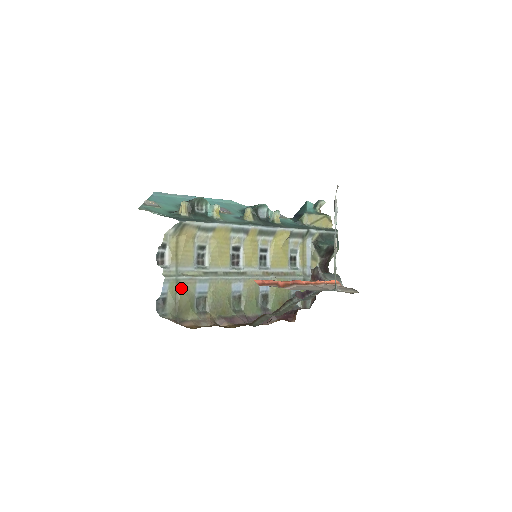
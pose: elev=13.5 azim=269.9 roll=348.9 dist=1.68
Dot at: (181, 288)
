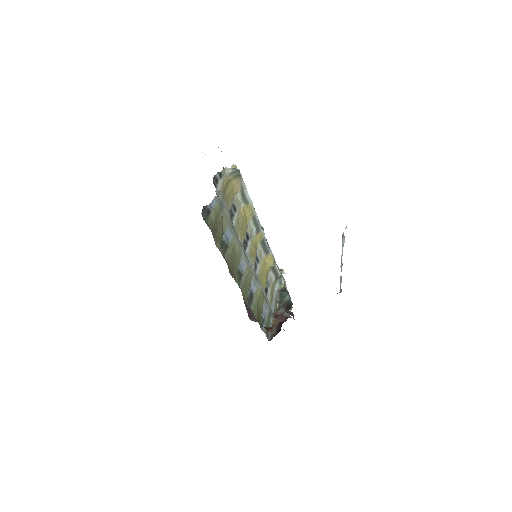
Dot at: (221, 216)
